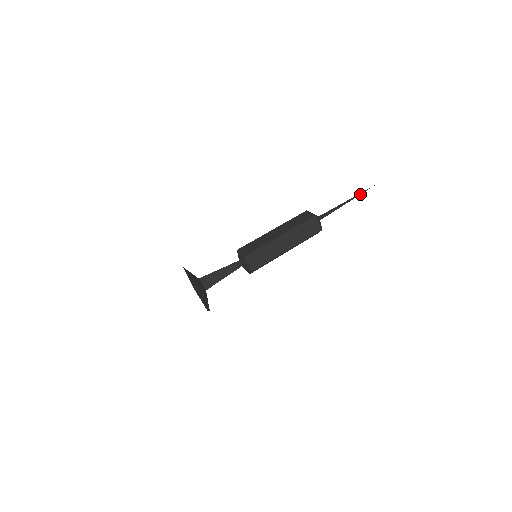
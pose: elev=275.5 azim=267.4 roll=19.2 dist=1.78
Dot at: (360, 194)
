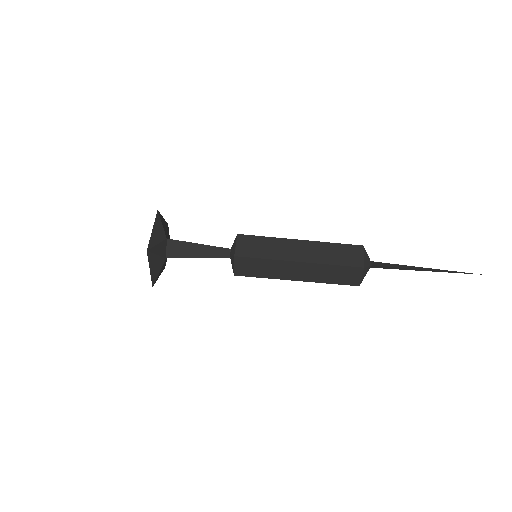
Dot at: (451, 272)
